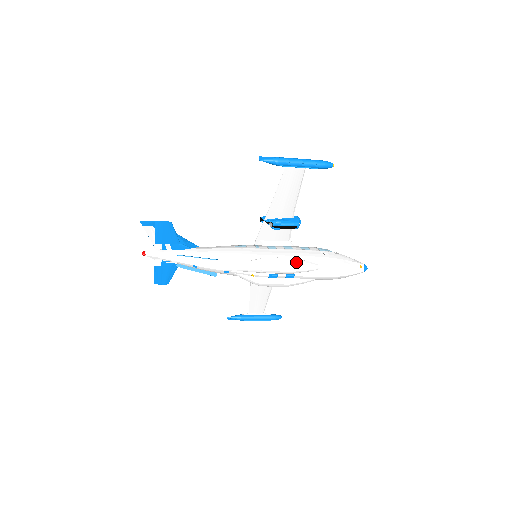
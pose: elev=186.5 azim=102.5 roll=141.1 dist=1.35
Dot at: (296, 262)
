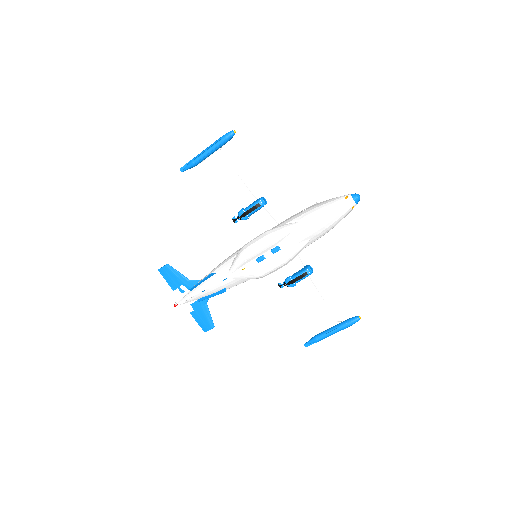
Dot at: (268, 232)
